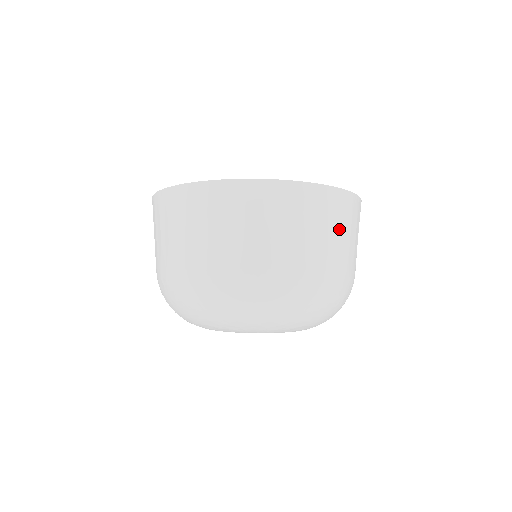
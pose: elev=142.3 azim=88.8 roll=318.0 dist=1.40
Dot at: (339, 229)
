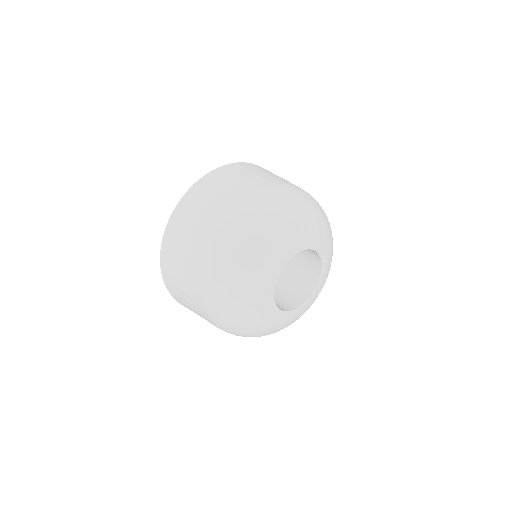
Dot at: occluded
